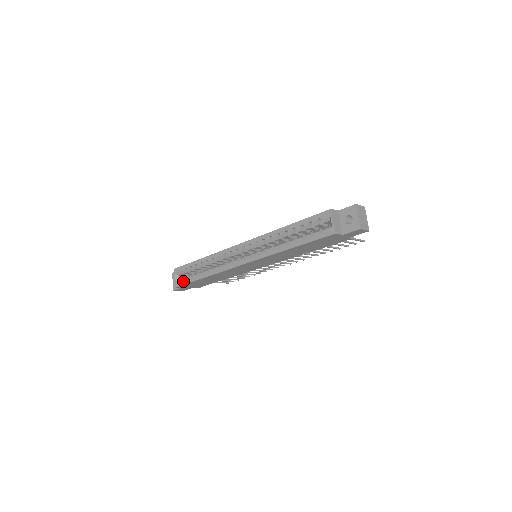
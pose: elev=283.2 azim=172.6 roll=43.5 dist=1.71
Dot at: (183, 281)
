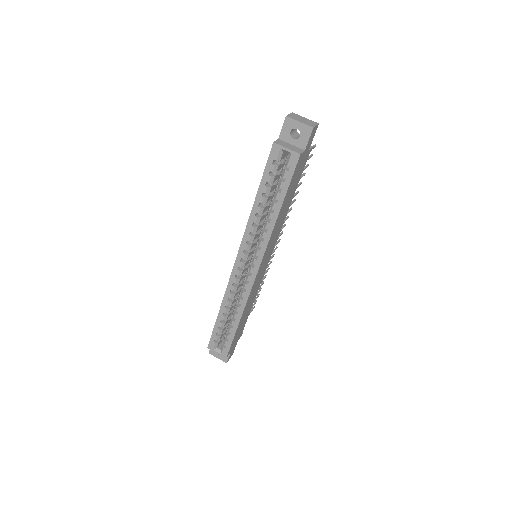
Dot at: (226, 346)
